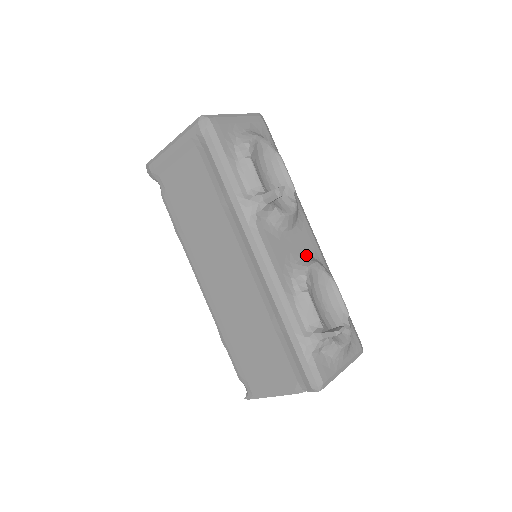
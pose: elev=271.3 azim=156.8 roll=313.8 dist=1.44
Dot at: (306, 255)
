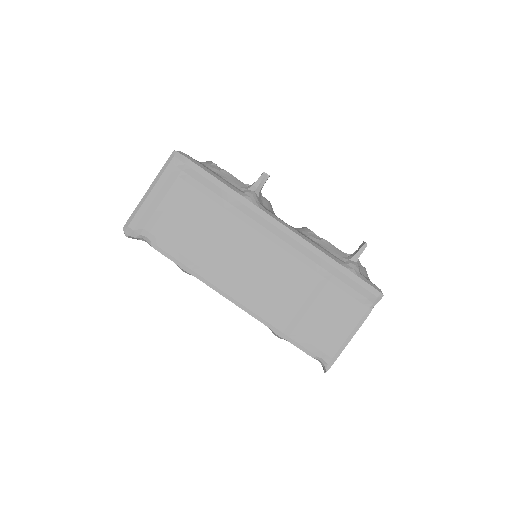
Dot at: occluded
